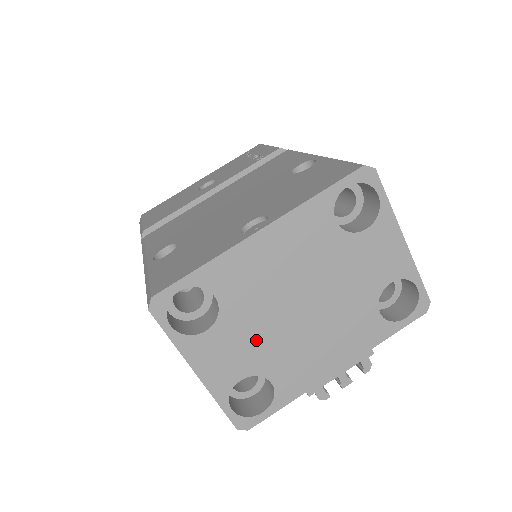
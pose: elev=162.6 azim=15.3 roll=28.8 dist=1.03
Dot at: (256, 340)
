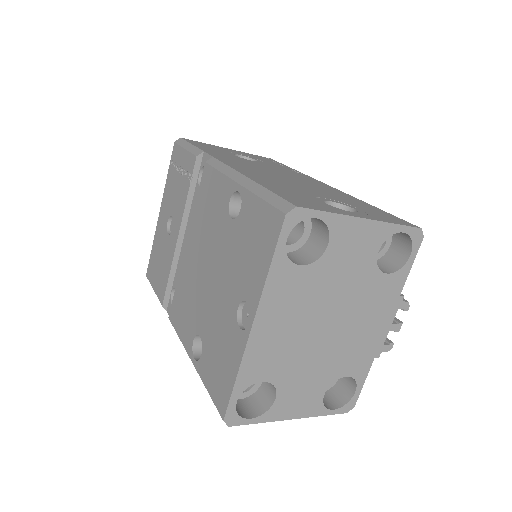
Dot at: (313, 371)
